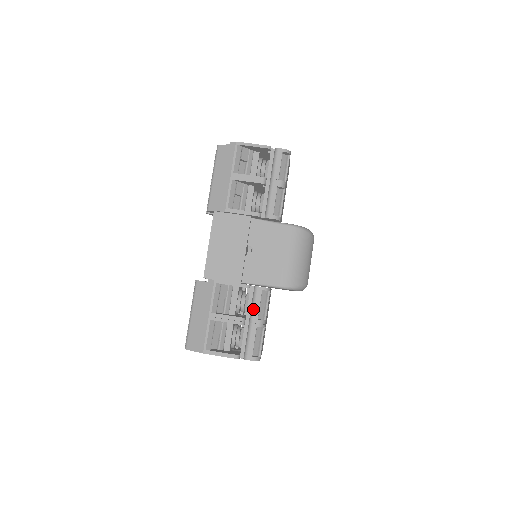
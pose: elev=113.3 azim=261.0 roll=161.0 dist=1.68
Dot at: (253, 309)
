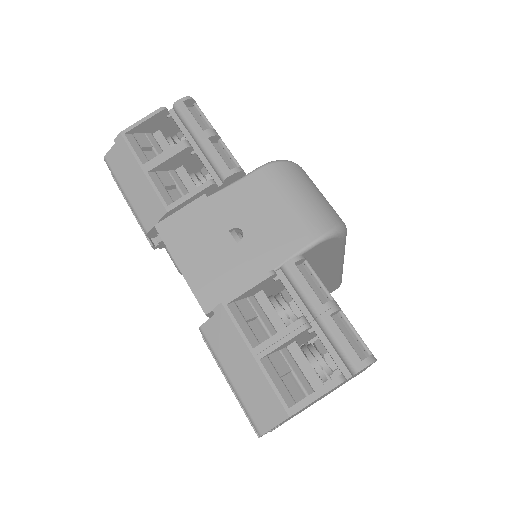
Dot at: (304, 296)
